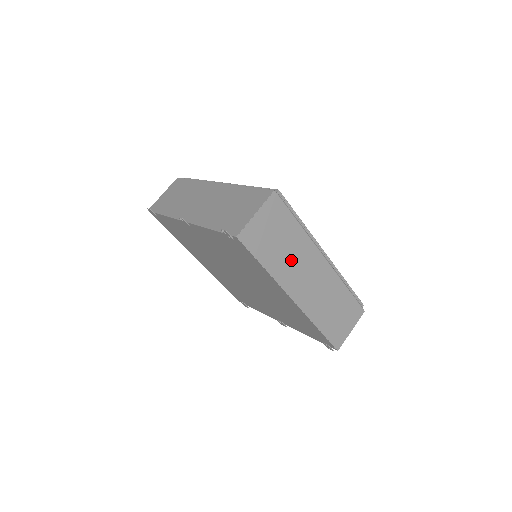
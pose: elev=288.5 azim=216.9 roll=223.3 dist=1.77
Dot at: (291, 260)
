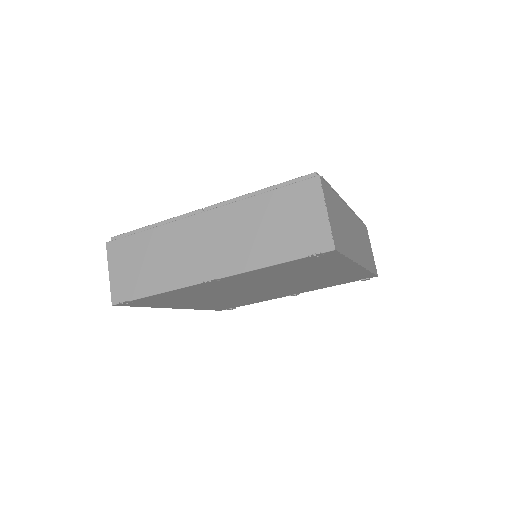
Dot at: (347, 232)
